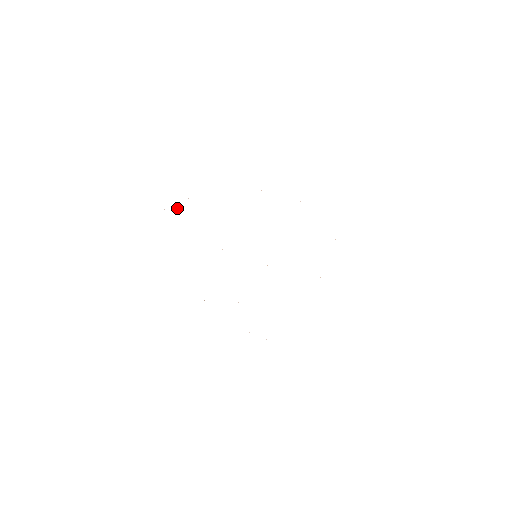
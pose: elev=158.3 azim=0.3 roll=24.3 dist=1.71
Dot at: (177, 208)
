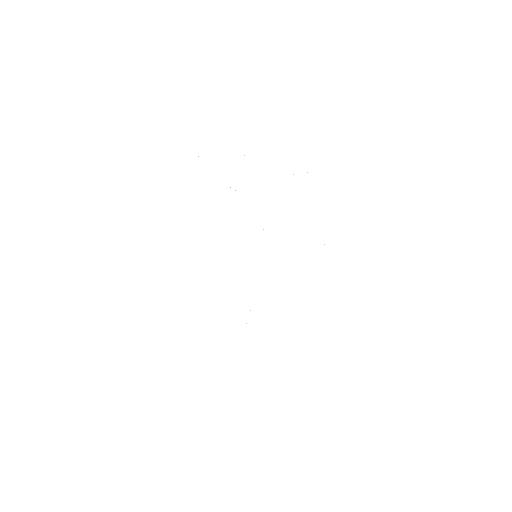
Dot at: occluded
